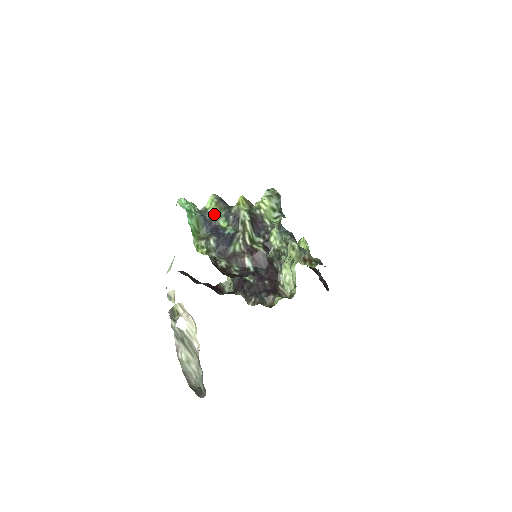
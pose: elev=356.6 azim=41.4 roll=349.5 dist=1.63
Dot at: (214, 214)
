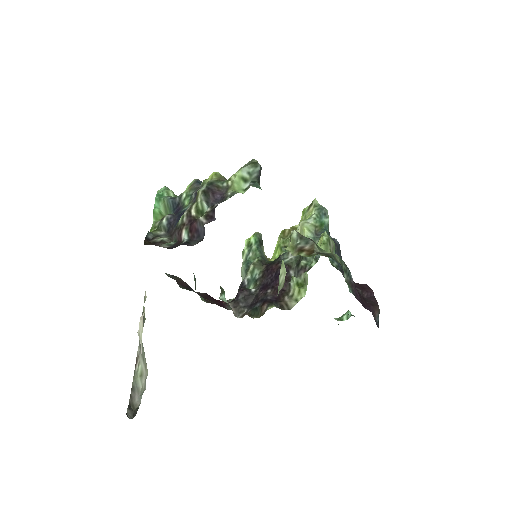
Dot at: (183, 195)
